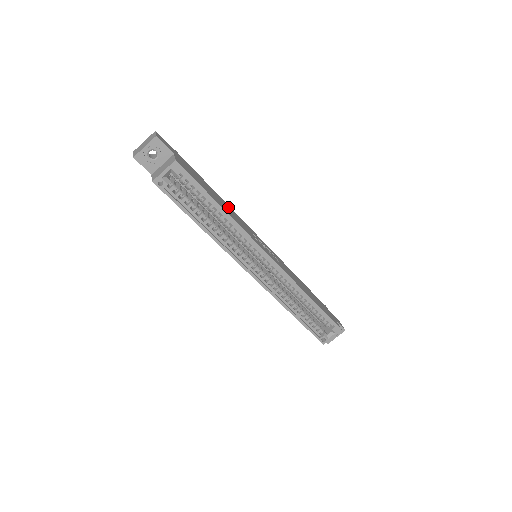
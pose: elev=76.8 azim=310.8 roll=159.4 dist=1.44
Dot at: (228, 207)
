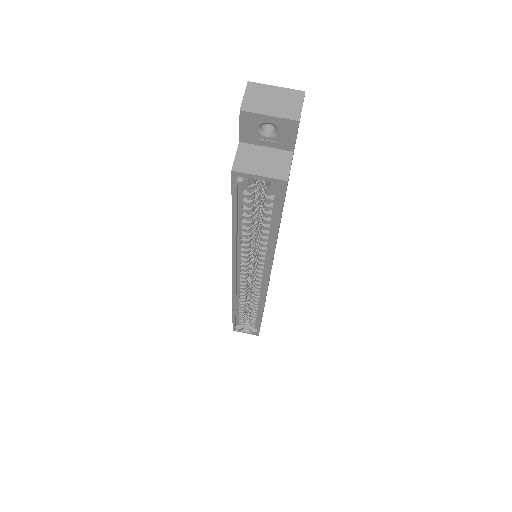
Dot at: occluded
